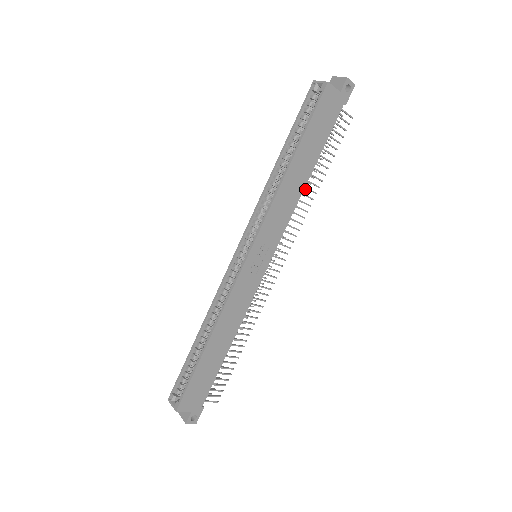
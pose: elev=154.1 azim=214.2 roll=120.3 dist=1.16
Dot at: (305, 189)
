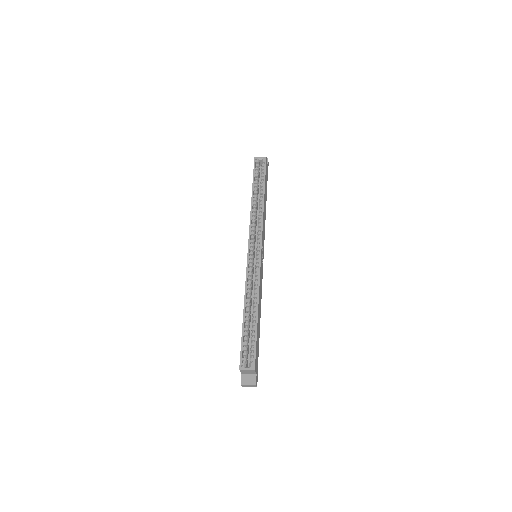
Dot at: occluded
